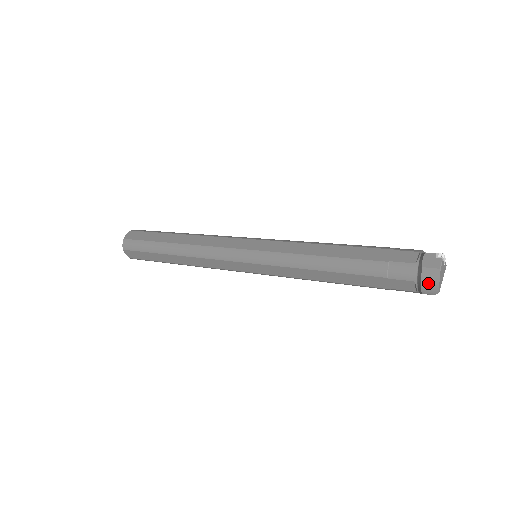
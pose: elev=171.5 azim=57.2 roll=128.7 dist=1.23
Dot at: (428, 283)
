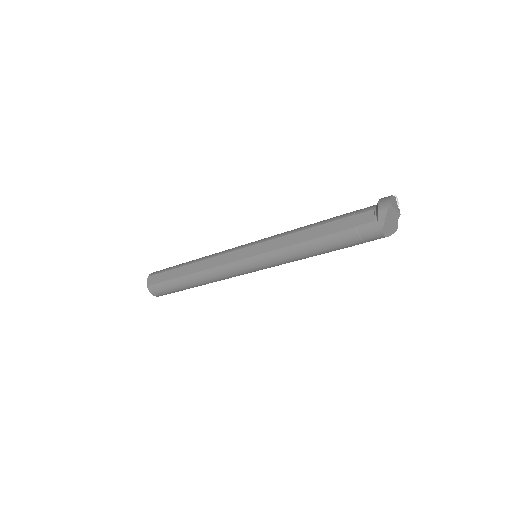
Dot at: (383, 202)
